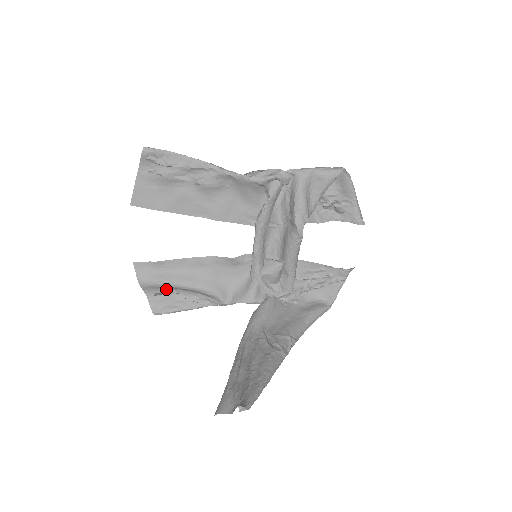
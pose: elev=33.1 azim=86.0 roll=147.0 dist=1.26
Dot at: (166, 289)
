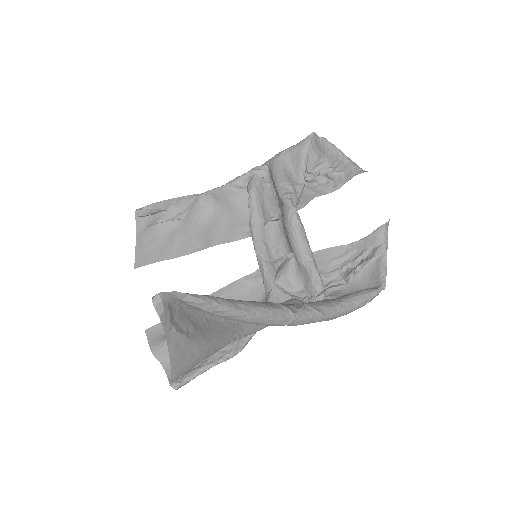
Dot at: occluded
